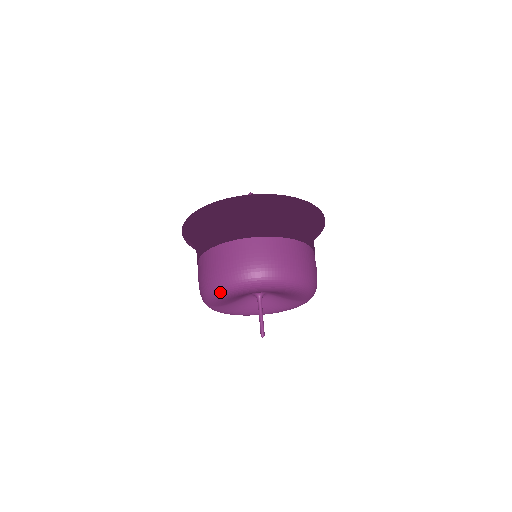
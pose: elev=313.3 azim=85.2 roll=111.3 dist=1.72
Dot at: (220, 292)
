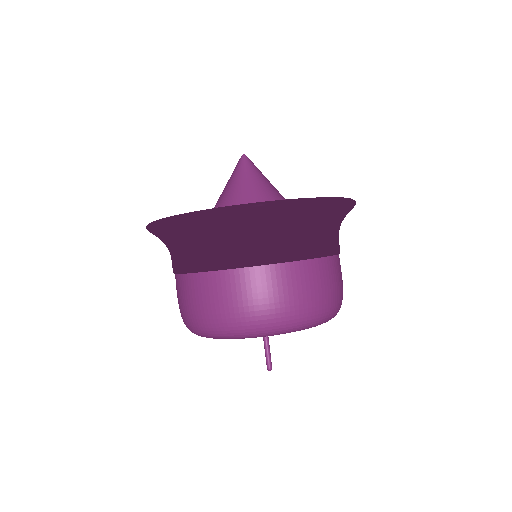
Dot at: (211, 337)
